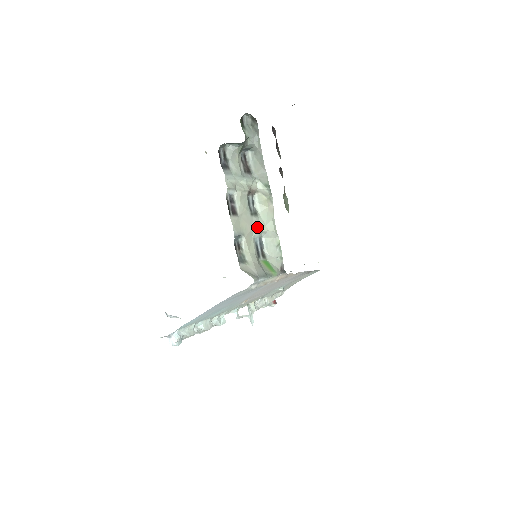
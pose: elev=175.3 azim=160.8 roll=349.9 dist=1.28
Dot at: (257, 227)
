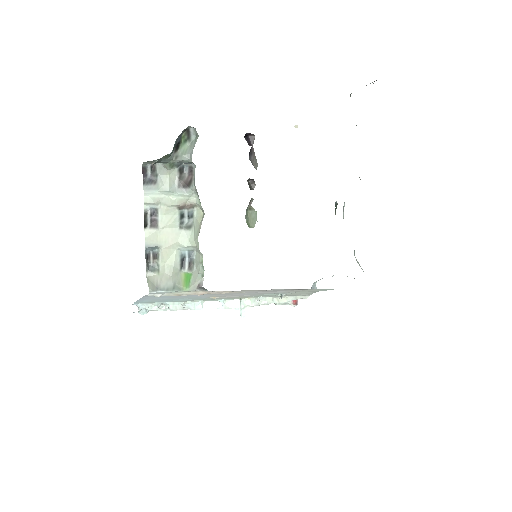
Dot at: (184, 241)
